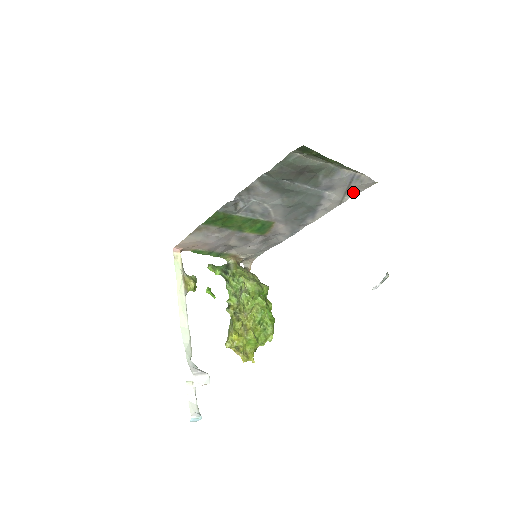
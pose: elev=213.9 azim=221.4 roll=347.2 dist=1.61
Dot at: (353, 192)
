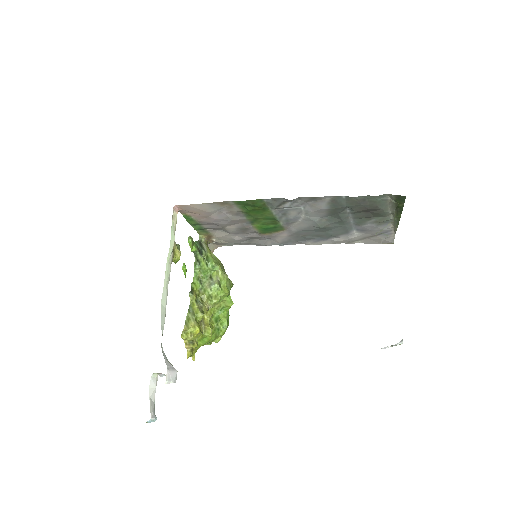
Dot at: (368, 240)
